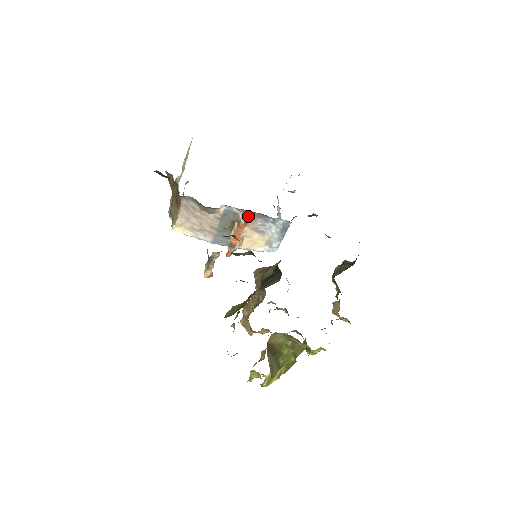
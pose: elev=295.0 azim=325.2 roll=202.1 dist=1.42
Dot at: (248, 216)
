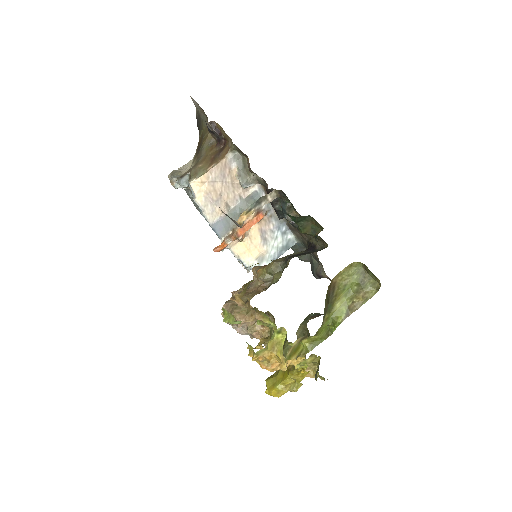
Dot at: (269, 212)
